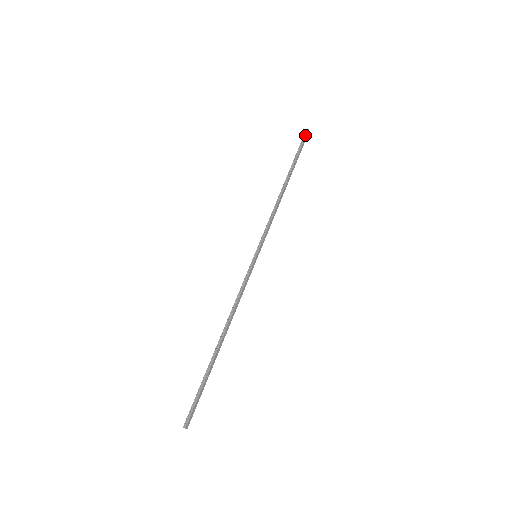
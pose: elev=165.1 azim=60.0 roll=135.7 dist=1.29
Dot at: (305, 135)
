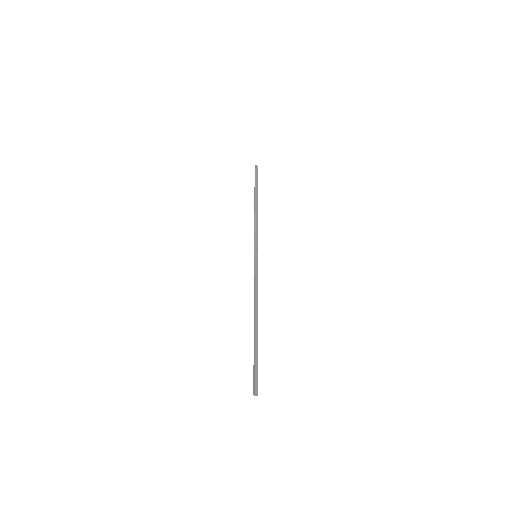
Dot at: (255, 169)
